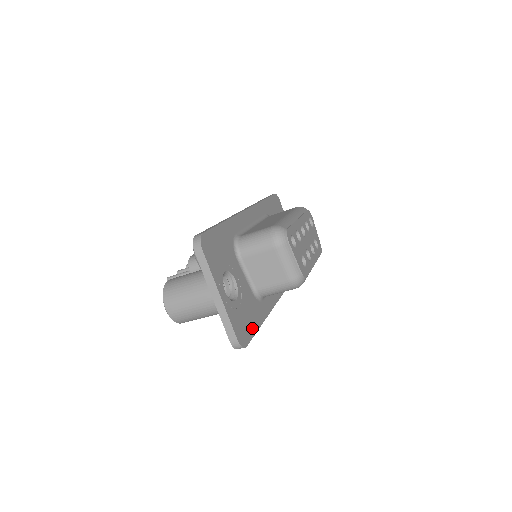
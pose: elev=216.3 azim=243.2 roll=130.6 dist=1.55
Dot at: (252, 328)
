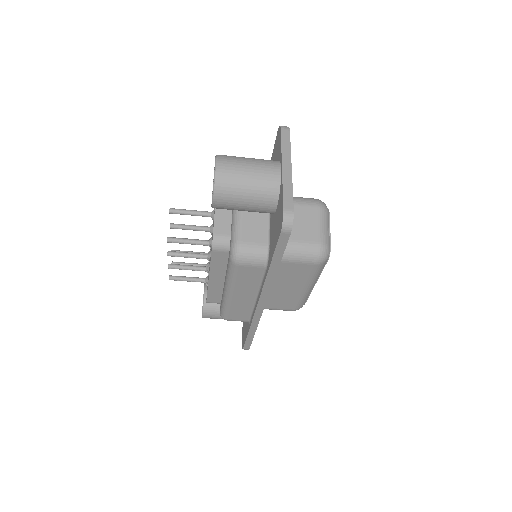
Dot at: occluded
